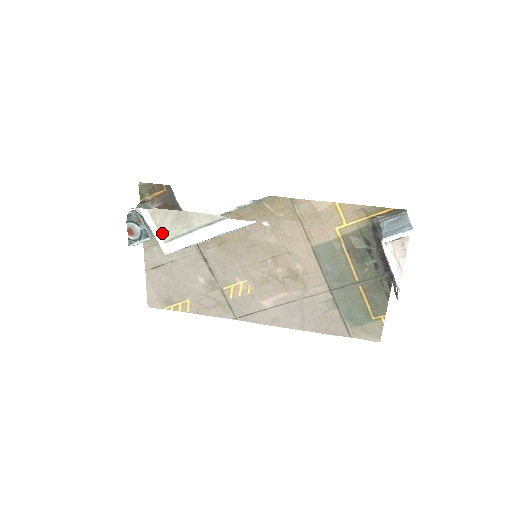
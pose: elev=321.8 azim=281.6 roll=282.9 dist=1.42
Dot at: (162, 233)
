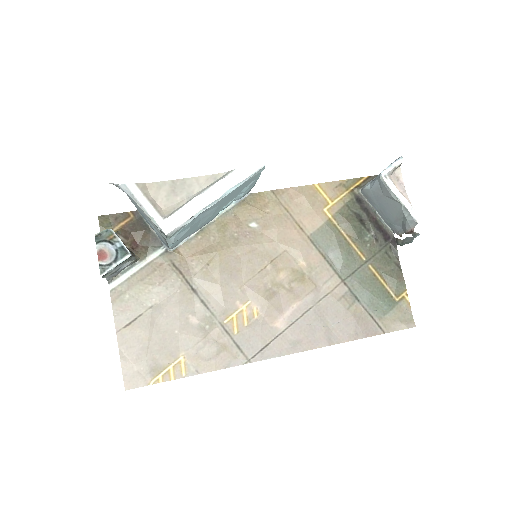
Dot at: (158, 210)
